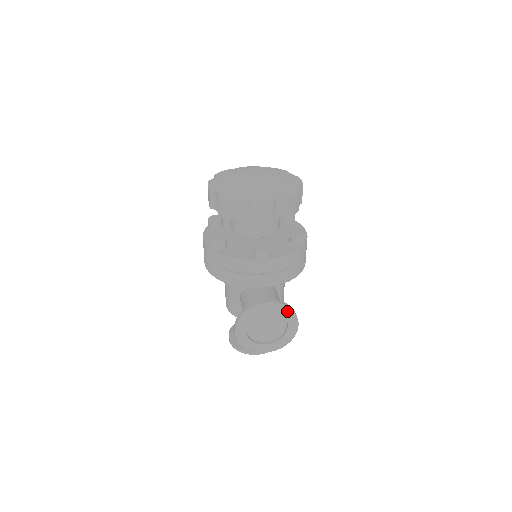
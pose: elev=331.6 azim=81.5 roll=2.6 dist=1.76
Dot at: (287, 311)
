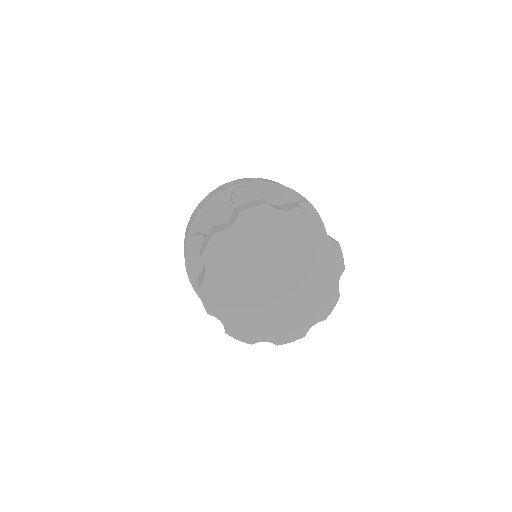
Dot at: occluded
